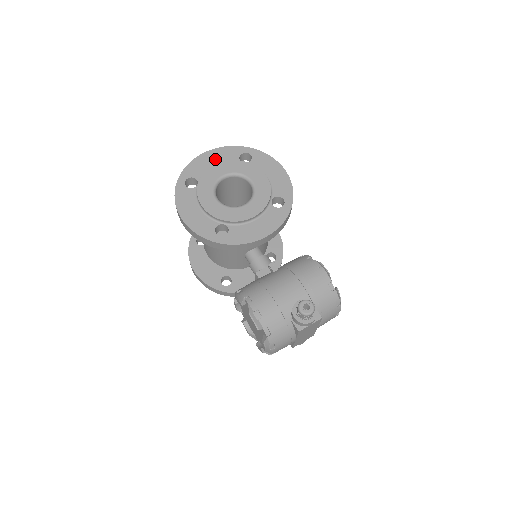
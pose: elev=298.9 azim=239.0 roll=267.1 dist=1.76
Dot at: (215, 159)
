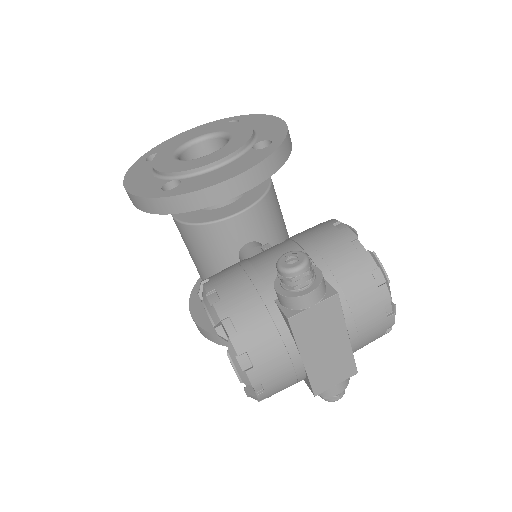
Dot at: occluded
